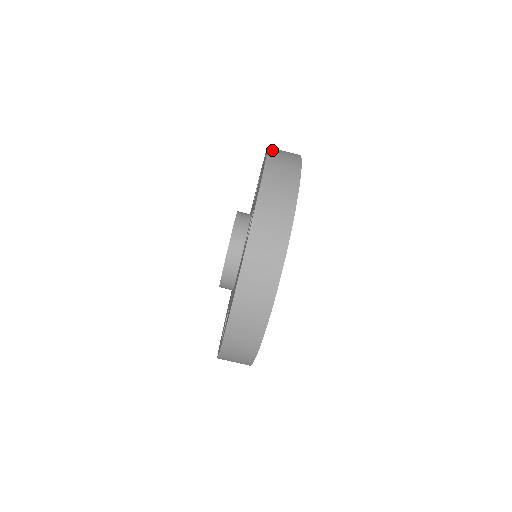
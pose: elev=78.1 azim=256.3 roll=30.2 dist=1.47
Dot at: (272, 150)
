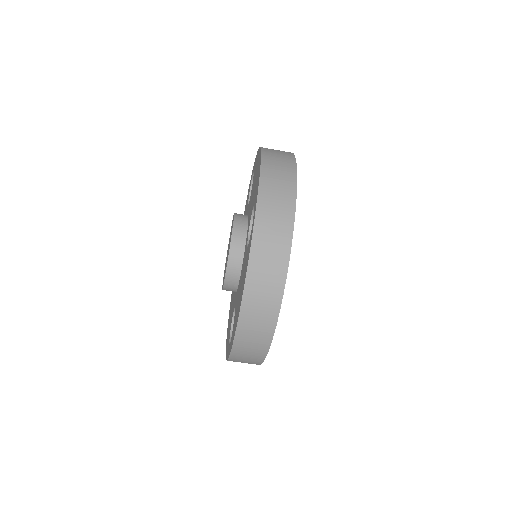
Dot at: (265, 150)
